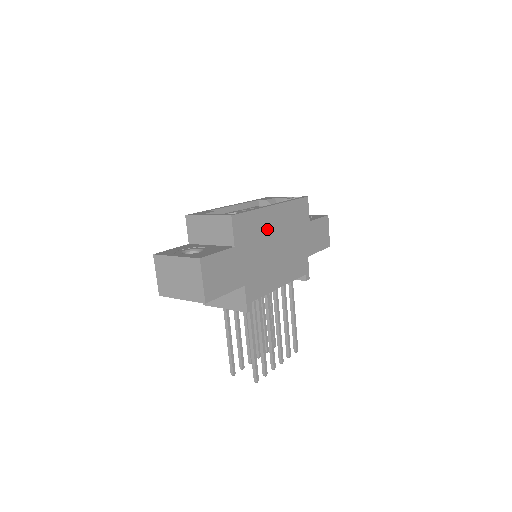
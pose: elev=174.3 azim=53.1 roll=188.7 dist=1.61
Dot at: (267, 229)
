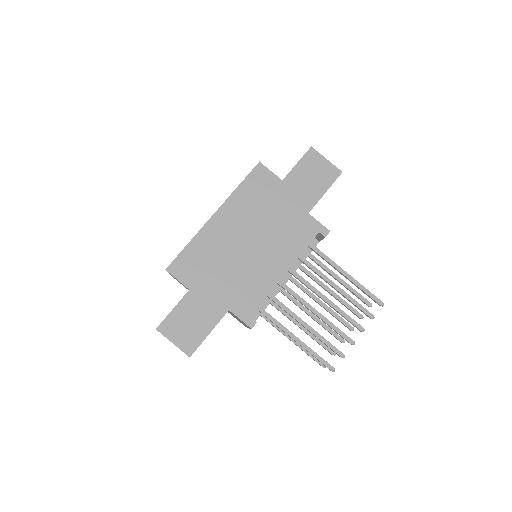
Dot at: (221, 242)
